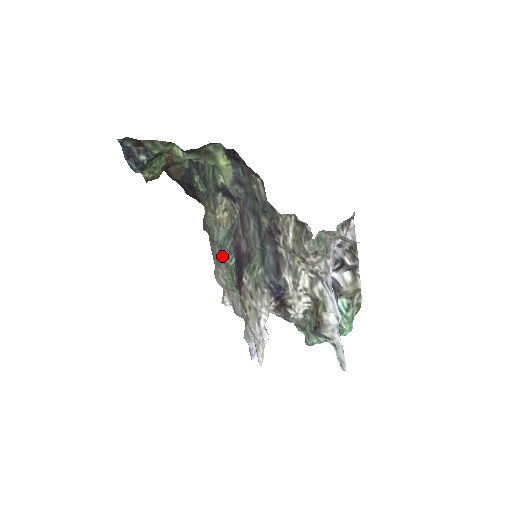
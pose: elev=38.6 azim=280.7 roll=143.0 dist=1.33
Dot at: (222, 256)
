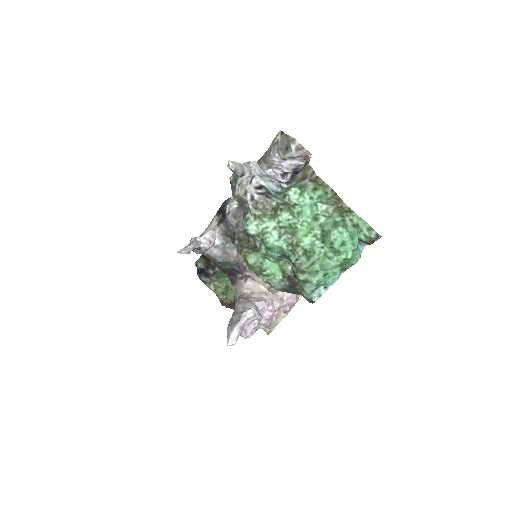
Dot at: occluded
